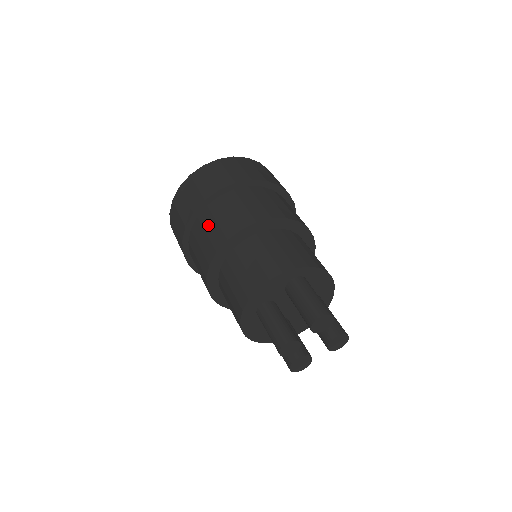
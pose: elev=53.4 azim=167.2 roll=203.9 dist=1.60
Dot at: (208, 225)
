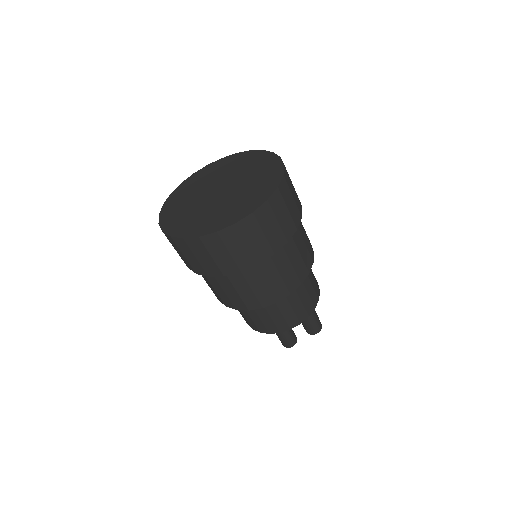
Dot at: (255, 282)
